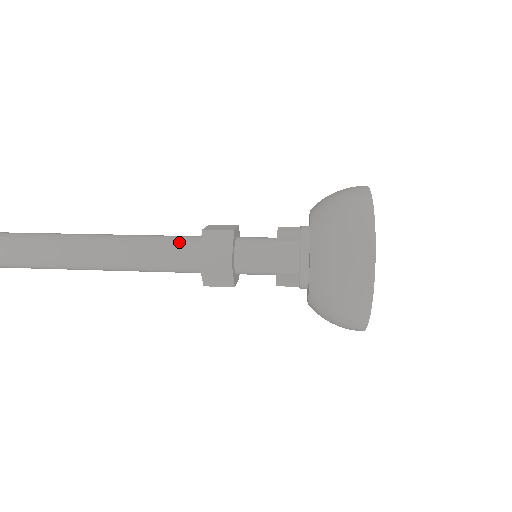
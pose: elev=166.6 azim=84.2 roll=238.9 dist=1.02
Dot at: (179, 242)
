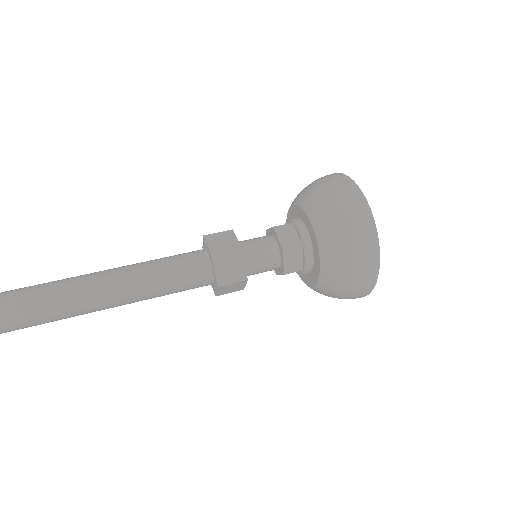
Dot at: (187, 268)
